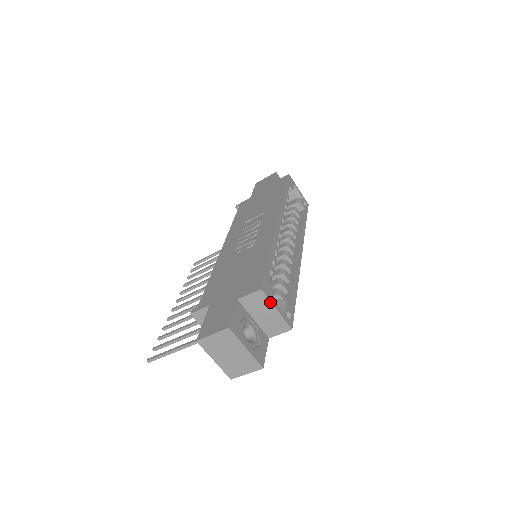
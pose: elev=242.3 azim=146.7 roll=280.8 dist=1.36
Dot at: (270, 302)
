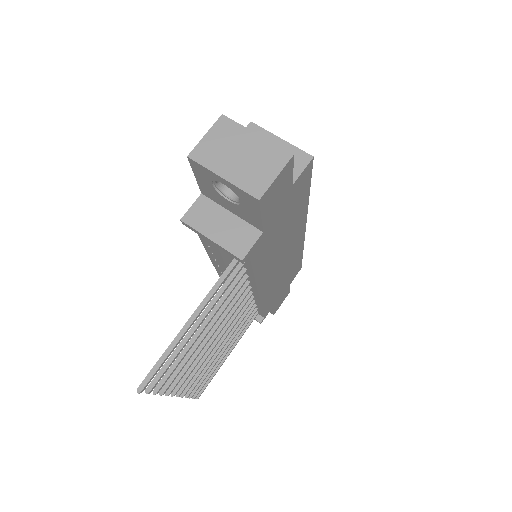
Dot at: (269, 133)
